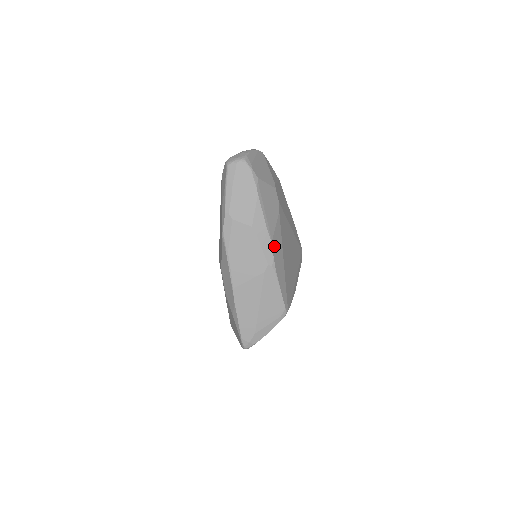
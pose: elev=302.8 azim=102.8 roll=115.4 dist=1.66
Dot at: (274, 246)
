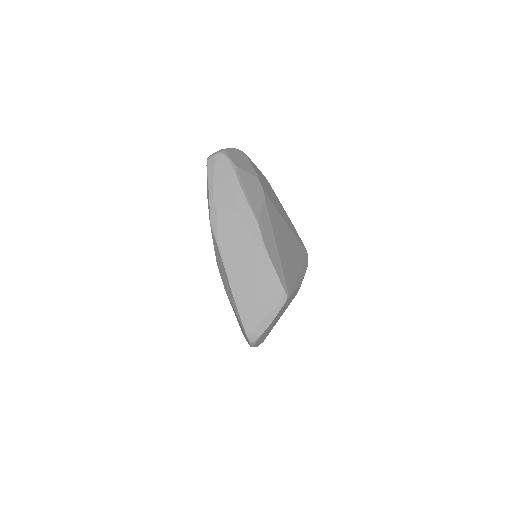
Dot at: (262, 228)
